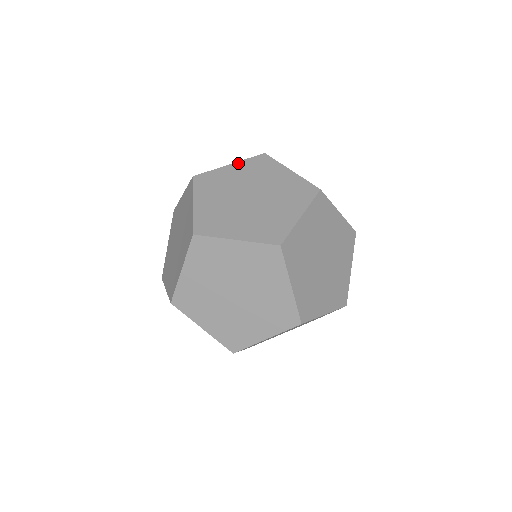
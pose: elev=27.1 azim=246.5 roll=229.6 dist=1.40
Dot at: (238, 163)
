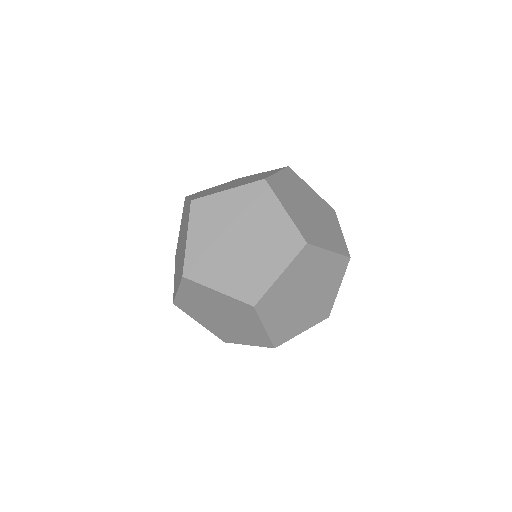
Dot at: occluded
